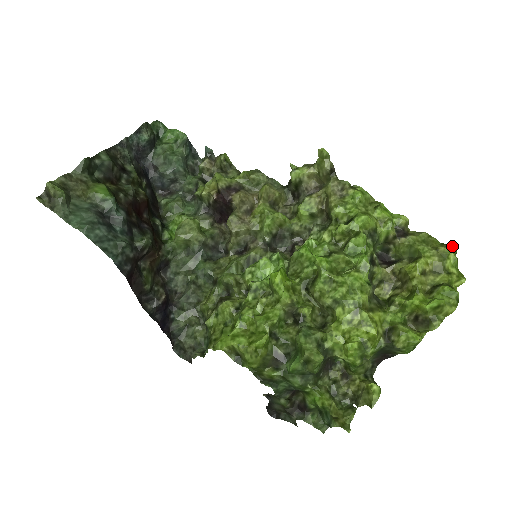
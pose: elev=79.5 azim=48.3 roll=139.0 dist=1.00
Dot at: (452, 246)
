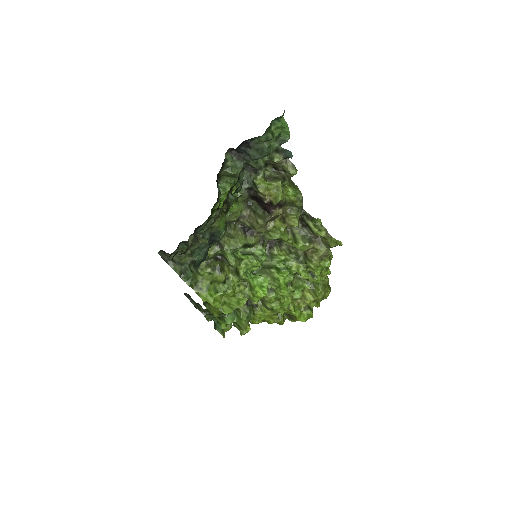
Dot at: (330, 290)
